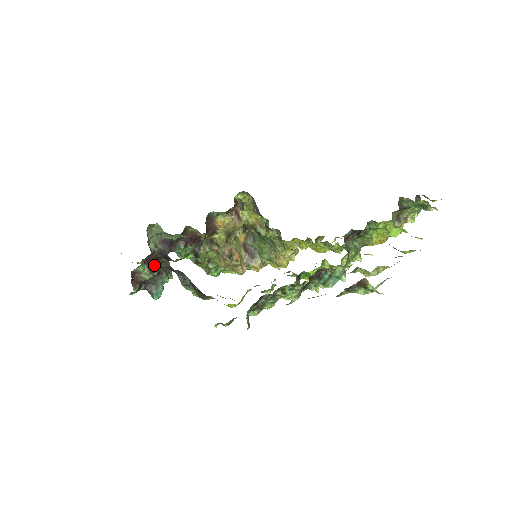
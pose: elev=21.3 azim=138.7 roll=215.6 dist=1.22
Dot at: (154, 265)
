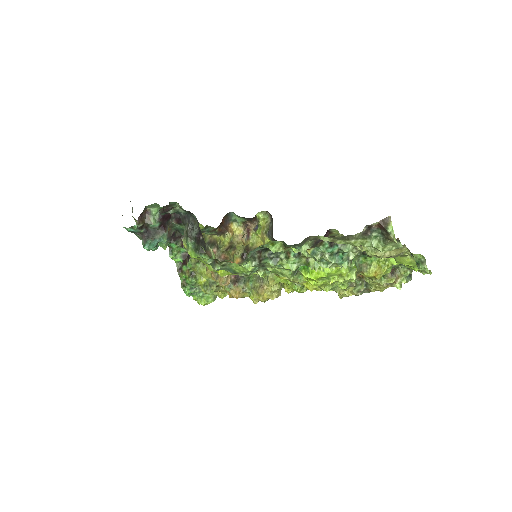
Dot at: (165, 218)
